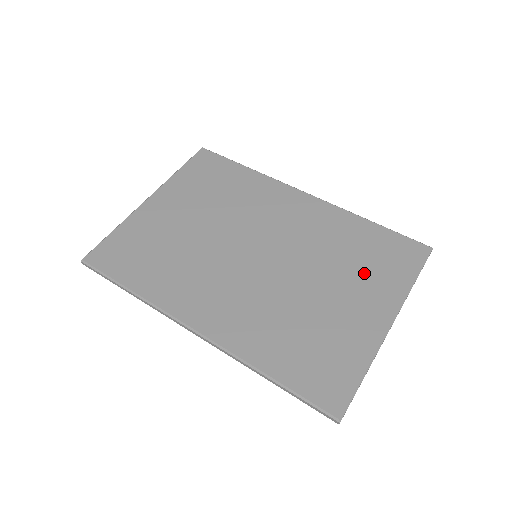
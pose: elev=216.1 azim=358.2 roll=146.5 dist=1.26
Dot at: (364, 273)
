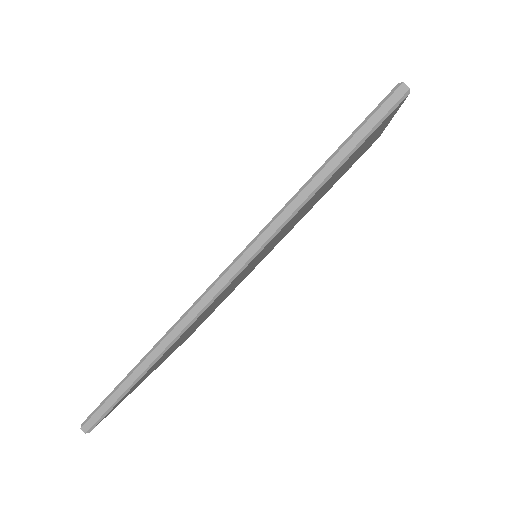
Dot at: occluded
